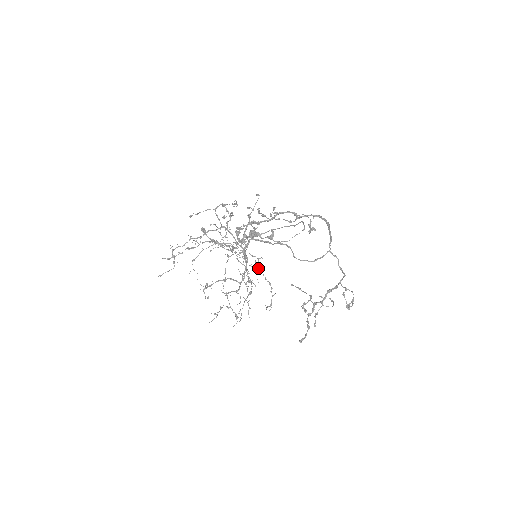
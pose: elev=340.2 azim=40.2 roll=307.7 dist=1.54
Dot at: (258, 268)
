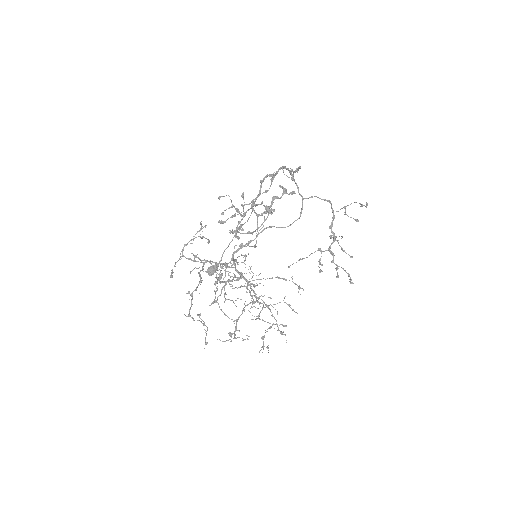
Dot at: occluded
